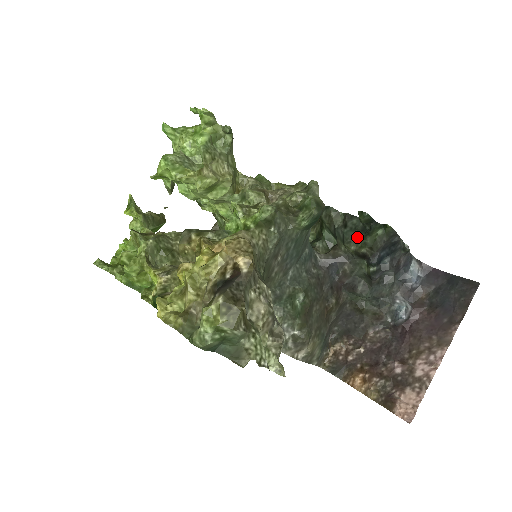
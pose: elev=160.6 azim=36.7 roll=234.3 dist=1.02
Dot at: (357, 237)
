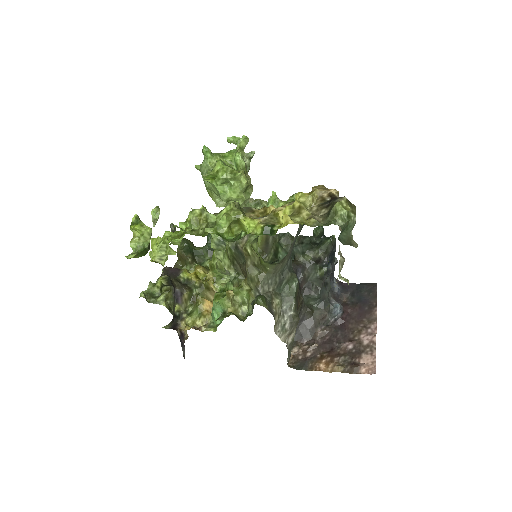
Dot at: (313, 248)
